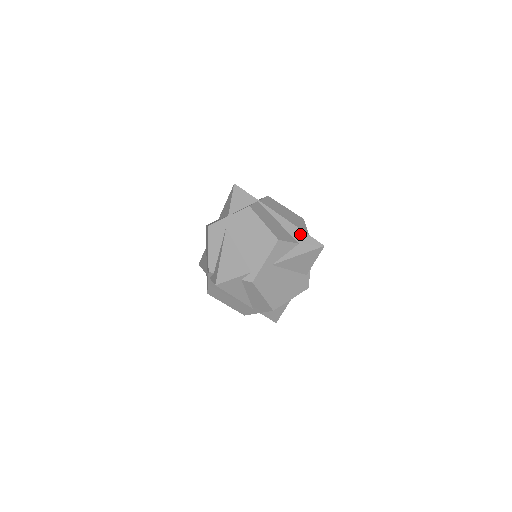
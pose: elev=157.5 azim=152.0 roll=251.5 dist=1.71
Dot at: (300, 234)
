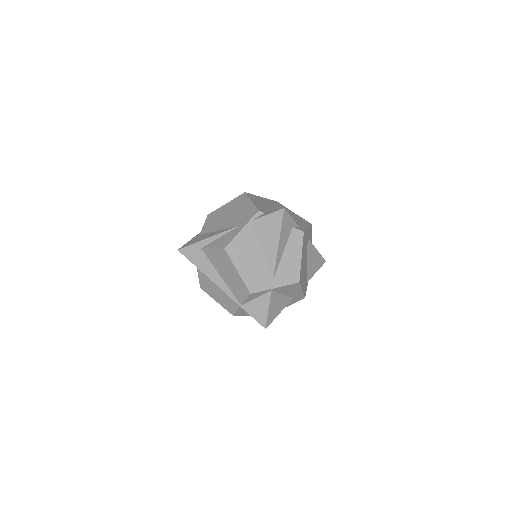
Dot at: occluded
